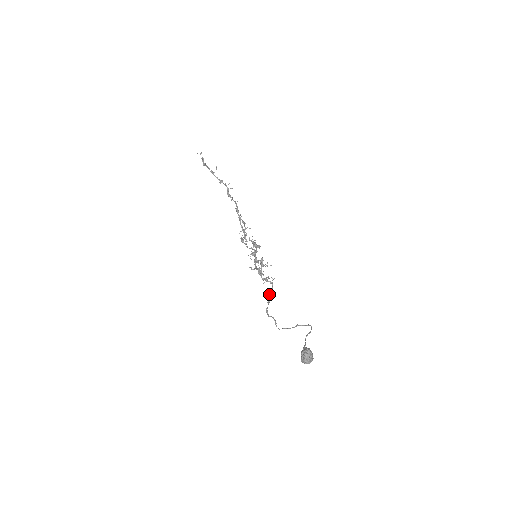
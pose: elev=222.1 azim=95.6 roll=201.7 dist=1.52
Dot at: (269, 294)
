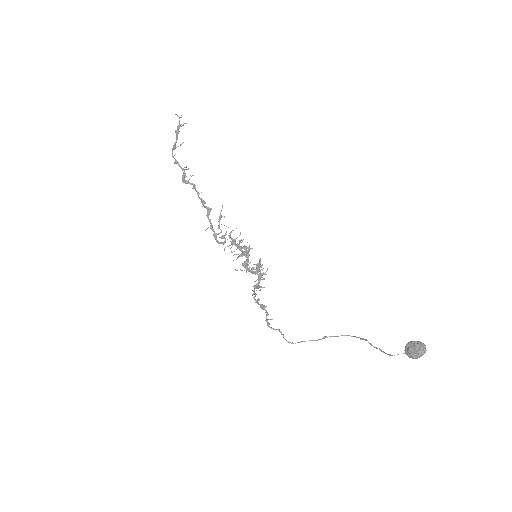
Dot at: (262, 305)
